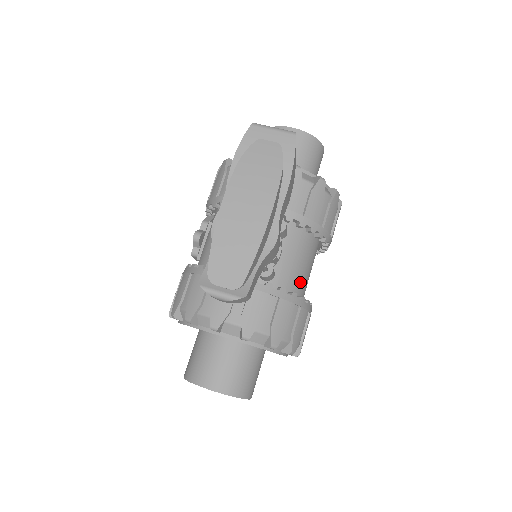
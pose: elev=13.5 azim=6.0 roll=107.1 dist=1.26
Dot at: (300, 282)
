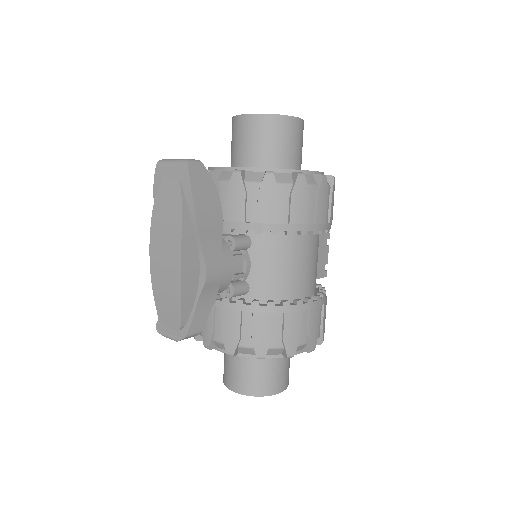
Dot at: (286, 283)
